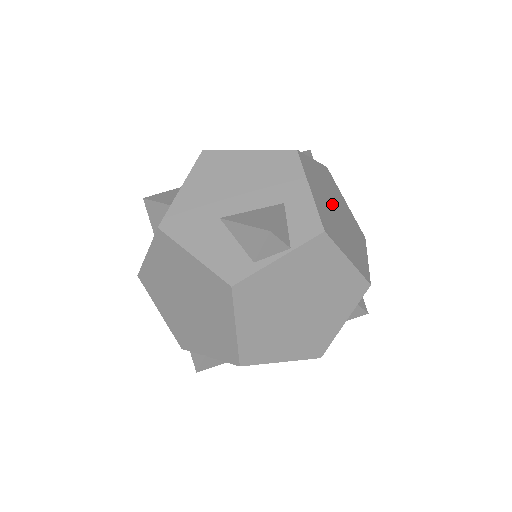
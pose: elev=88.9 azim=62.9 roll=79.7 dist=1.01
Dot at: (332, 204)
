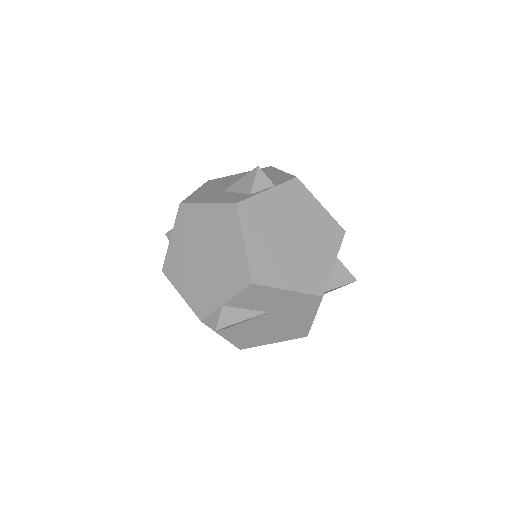
Dot at: occluded
